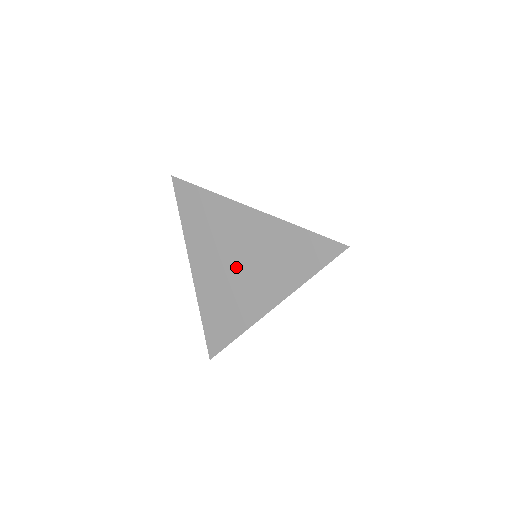
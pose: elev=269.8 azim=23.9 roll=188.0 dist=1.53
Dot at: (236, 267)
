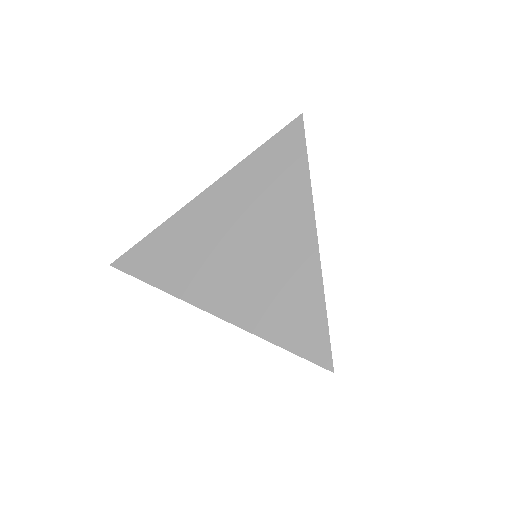
Dot at: occluded
